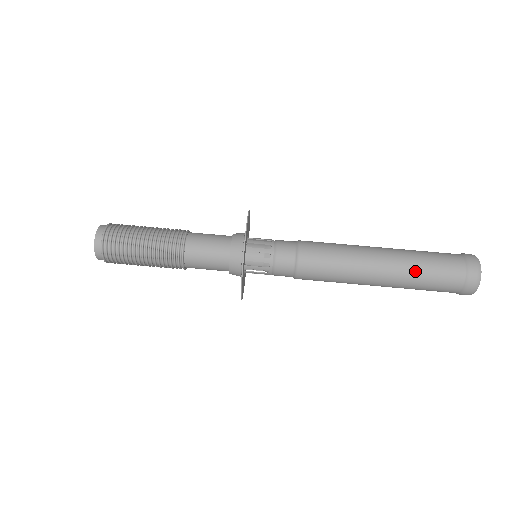
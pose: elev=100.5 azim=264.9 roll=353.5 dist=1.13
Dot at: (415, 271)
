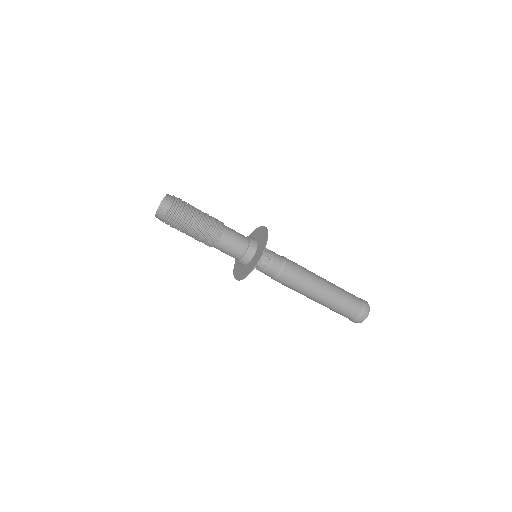
Dot at: (340, 299)
